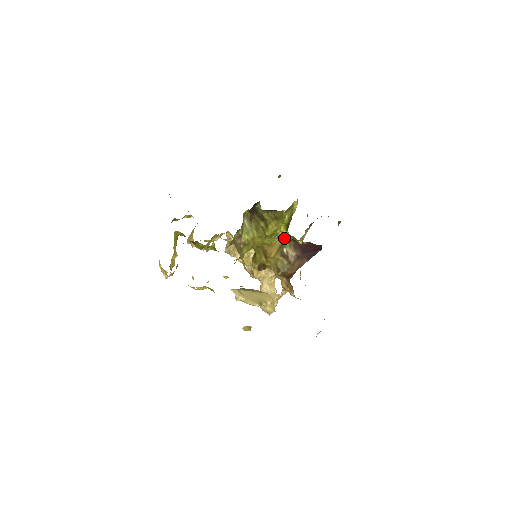
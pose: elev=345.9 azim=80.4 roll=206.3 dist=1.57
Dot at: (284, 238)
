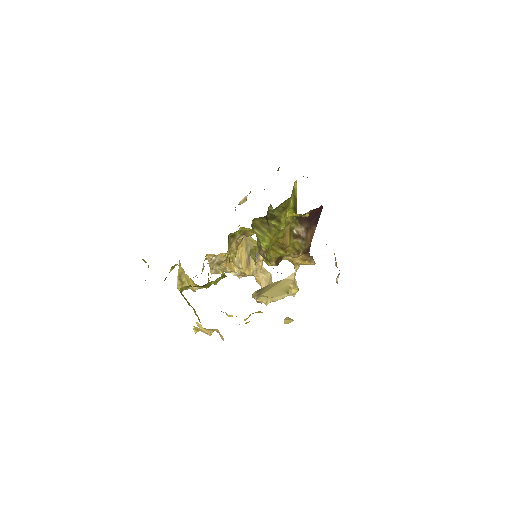
Dot at: (290, 222)
